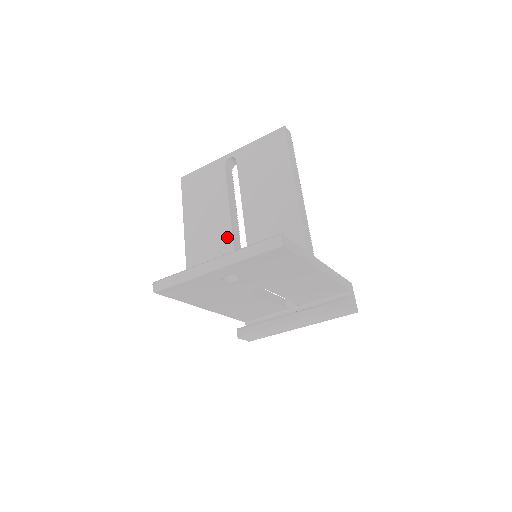
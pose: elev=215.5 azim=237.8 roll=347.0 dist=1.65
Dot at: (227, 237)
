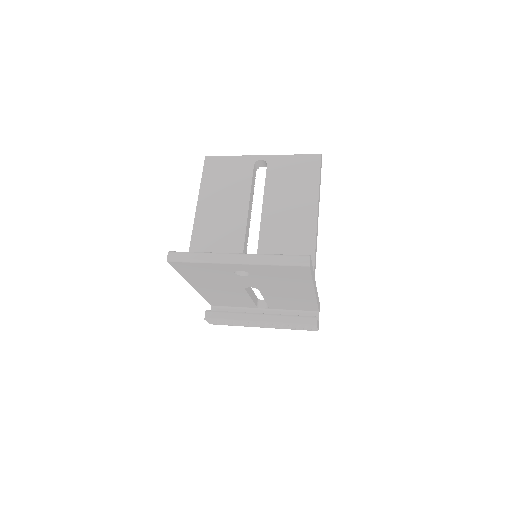
Dot at: (240, 231)
